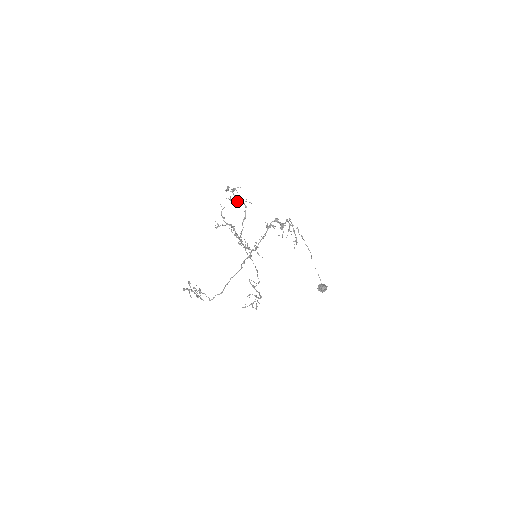
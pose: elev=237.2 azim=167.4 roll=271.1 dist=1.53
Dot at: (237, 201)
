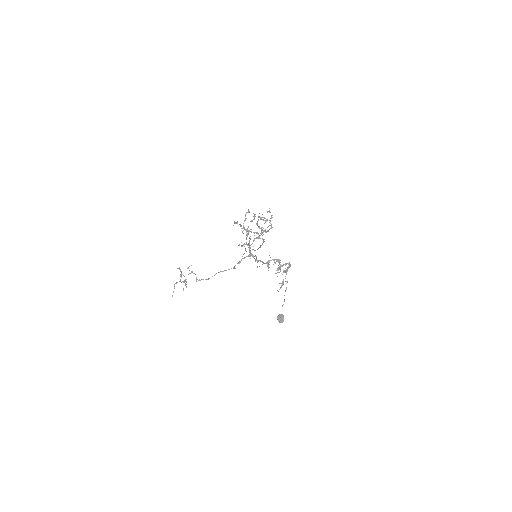
Dot at: (255, 232)
